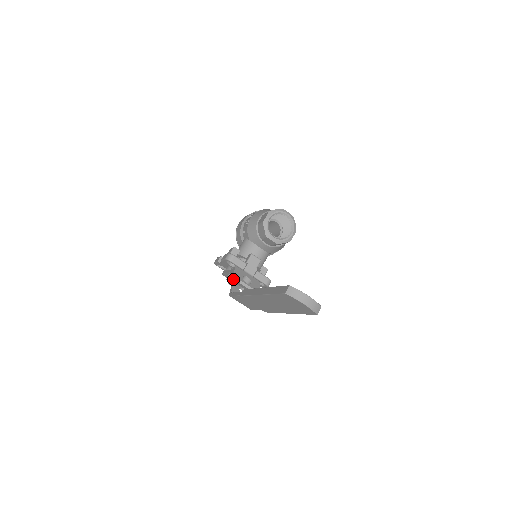
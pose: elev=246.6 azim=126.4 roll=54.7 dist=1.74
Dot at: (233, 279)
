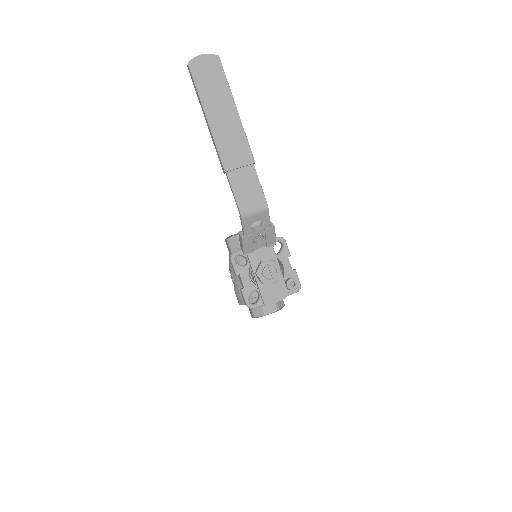
Dot at: (240, 232)
